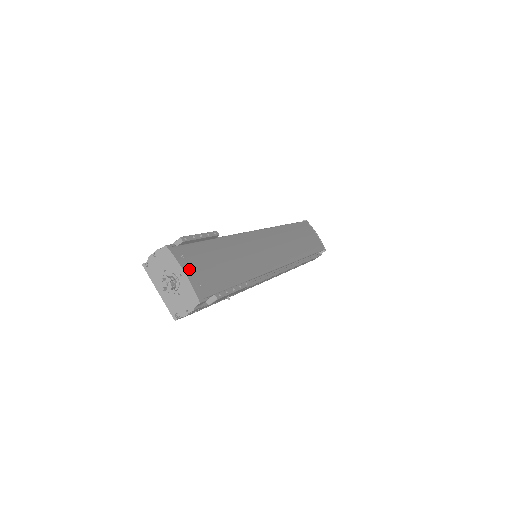
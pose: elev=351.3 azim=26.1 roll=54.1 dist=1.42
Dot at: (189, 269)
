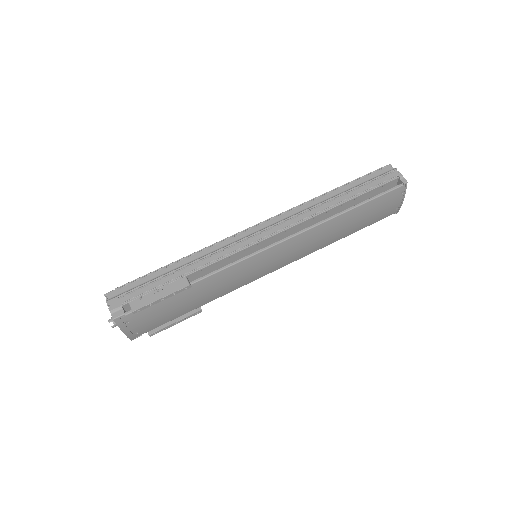
Dot at: (130, 328)
